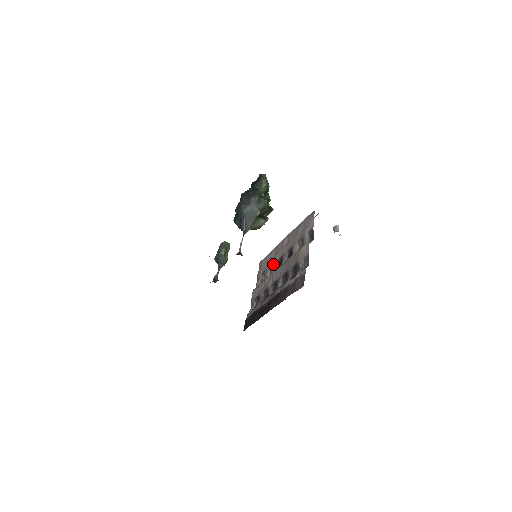
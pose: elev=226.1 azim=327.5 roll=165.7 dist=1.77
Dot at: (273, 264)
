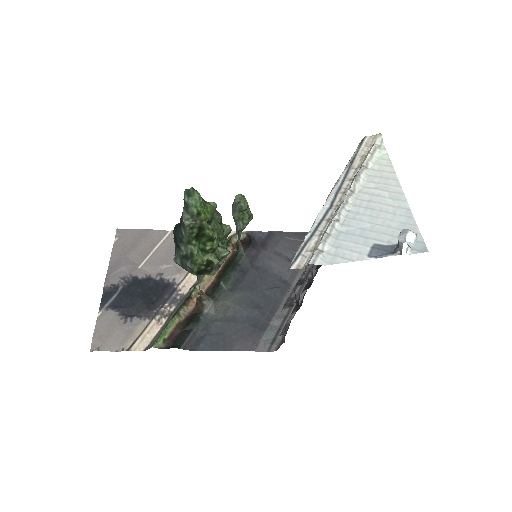
Dot at: occluded
